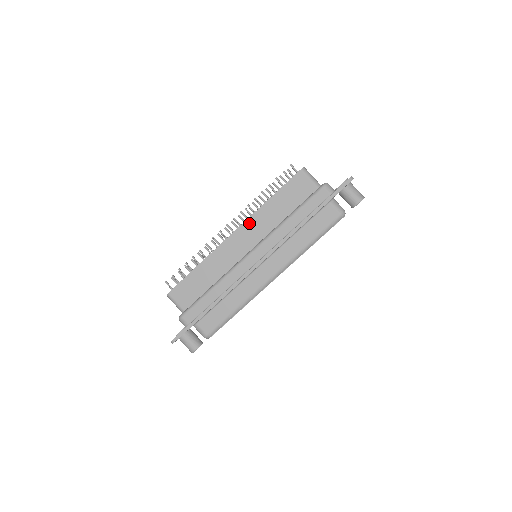
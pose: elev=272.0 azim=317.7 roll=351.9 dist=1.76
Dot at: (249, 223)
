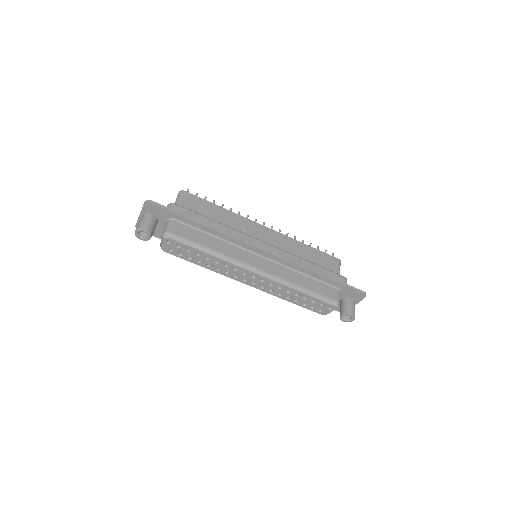
Dot at: (281, 236)
